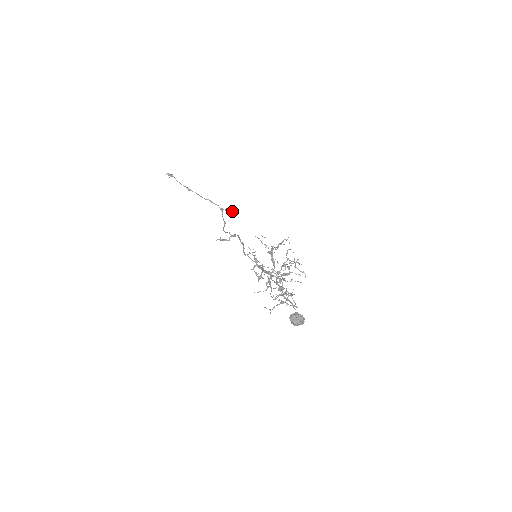
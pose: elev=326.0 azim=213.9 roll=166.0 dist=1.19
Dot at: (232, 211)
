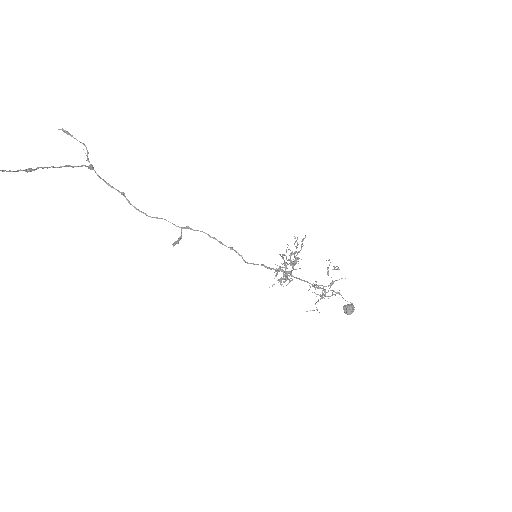
Dot at: (86, 149)
